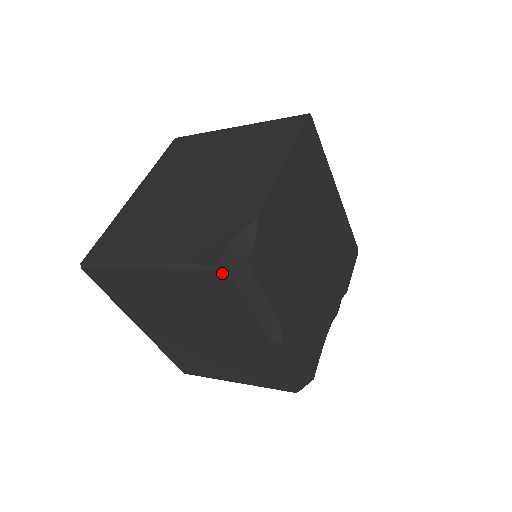
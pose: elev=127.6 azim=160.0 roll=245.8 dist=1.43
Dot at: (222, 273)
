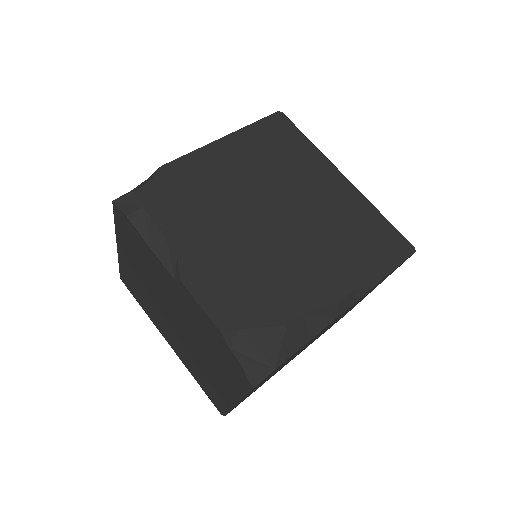
Dot at: (114, 205)
